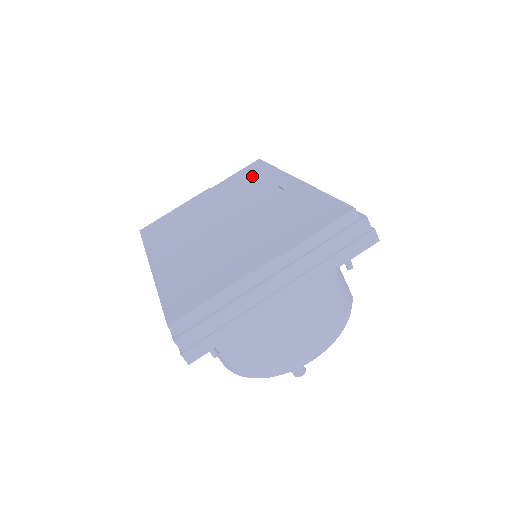
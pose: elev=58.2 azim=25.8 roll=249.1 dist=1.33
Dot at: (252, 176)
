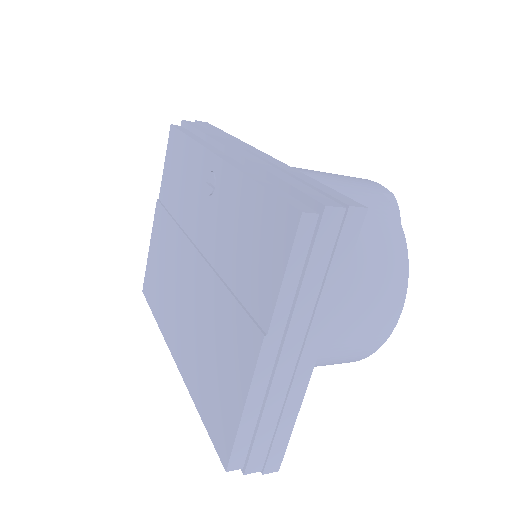
Dot at: (179, 165)
